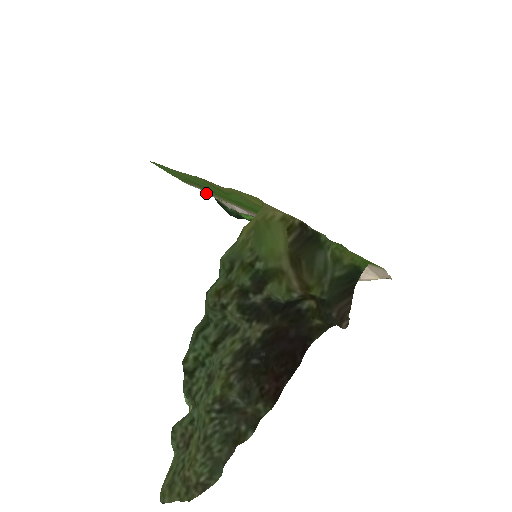
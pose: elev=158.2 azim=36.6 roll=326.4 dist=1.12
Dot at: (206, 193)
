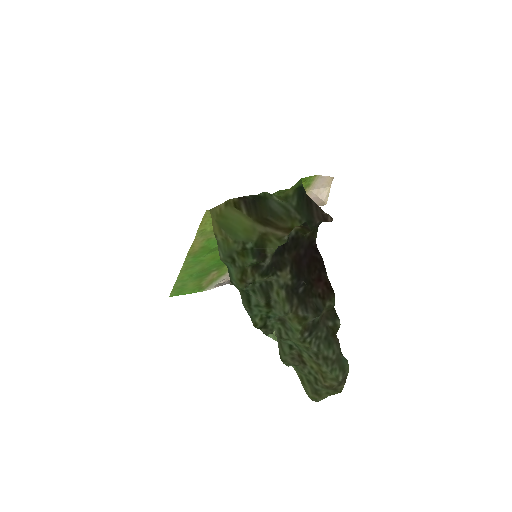
Dot at: (220, 283)
